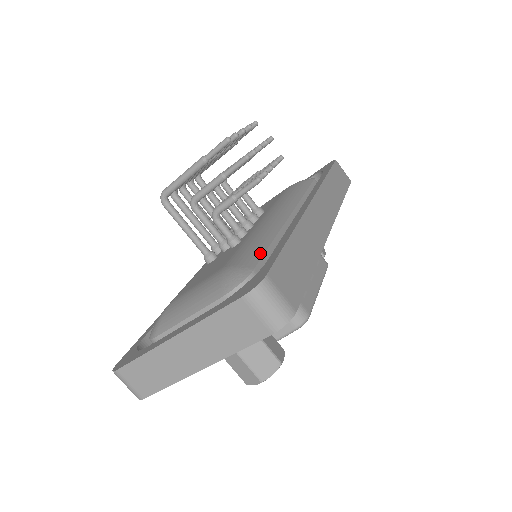
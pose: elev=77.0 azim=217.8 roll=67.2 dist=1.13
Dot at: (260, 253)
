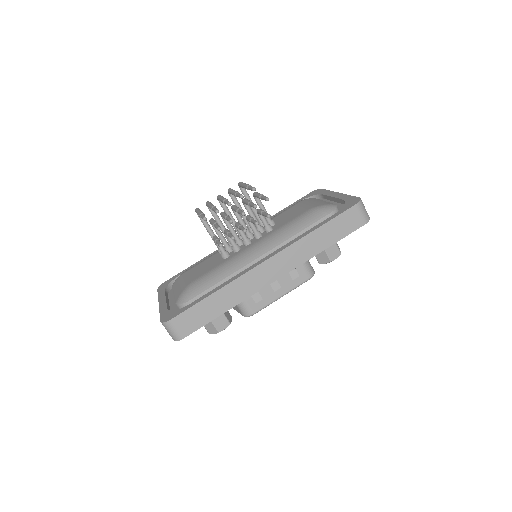
Dot at: (205, 288)
